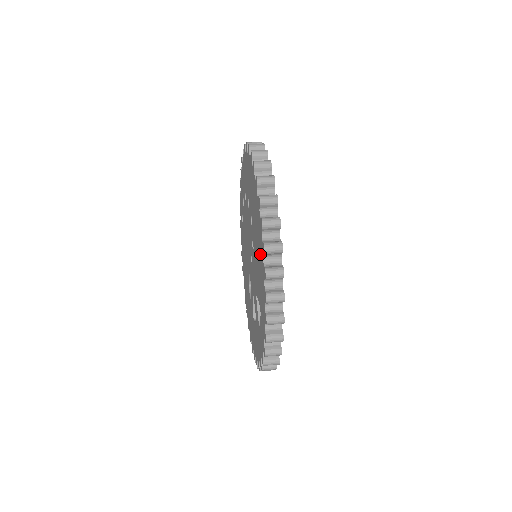
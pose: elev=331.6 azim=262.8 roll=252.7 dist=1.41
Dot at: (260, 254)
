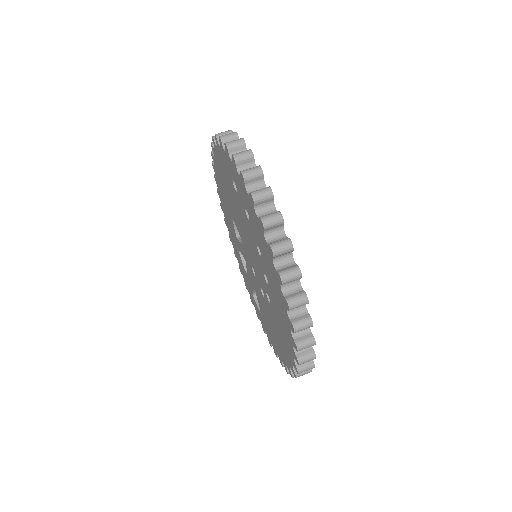
Dot at: (278, 347)
